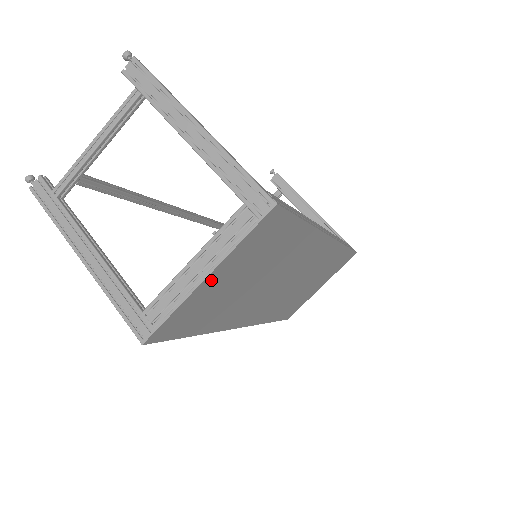
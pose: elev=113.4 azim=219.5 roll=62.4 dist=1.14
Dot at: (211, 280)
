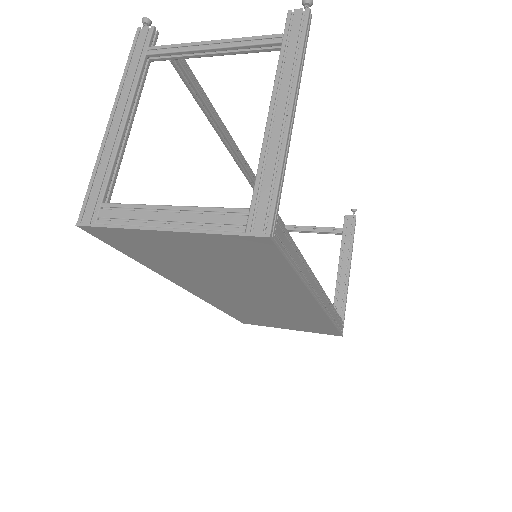
Dot at: (170, 236)
